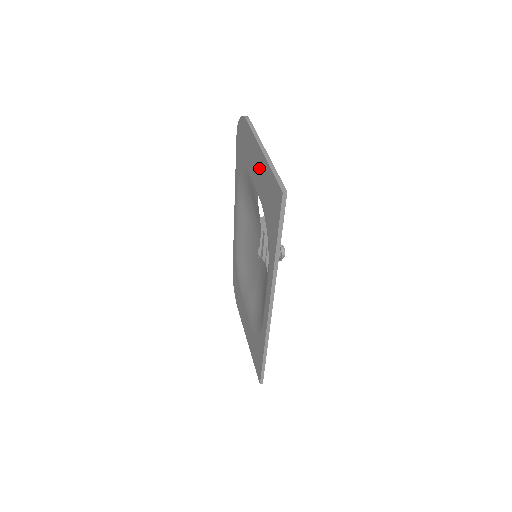
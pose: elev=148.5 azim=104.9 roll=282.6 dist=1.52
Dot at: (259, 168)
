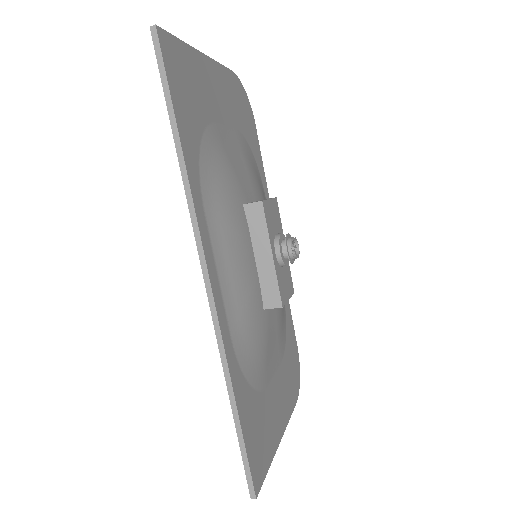
Dot at: occluded
